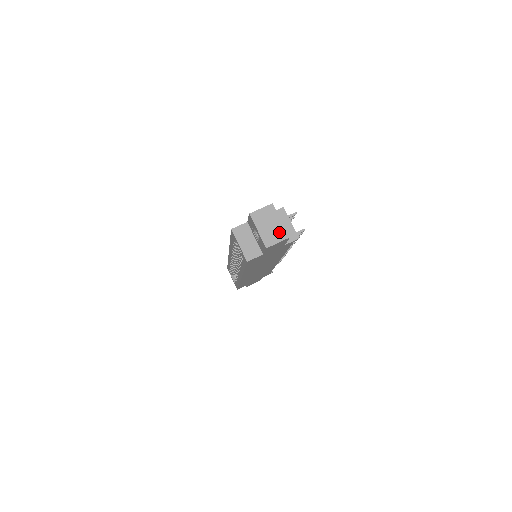
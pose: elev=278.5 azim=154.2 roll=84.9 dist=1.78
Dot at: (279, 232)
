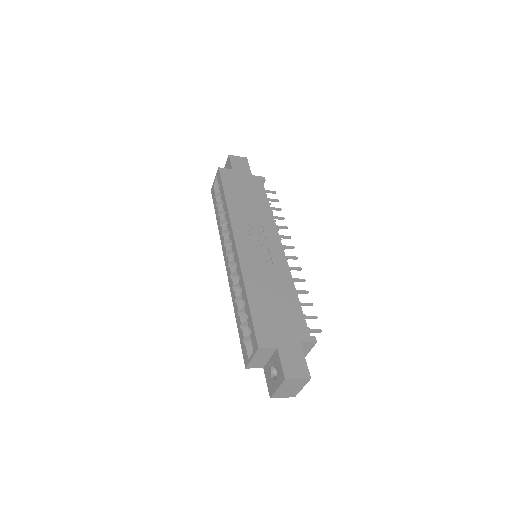
Dot at: (292, 393)
